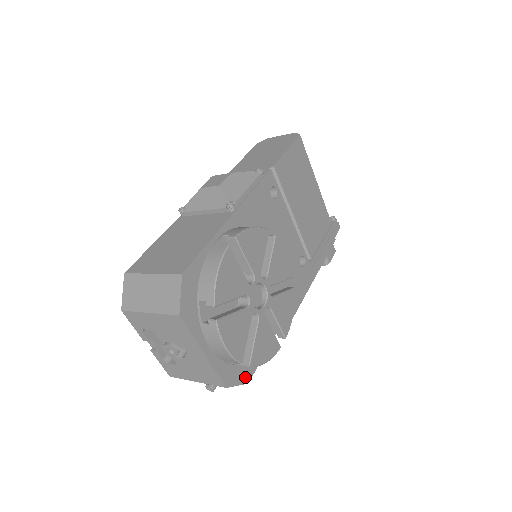
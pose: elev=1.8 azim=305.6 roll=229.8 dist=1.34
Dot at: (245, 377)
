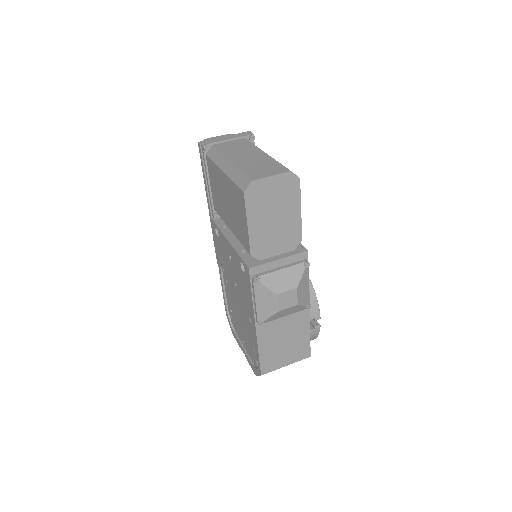
Dot at: occluded
